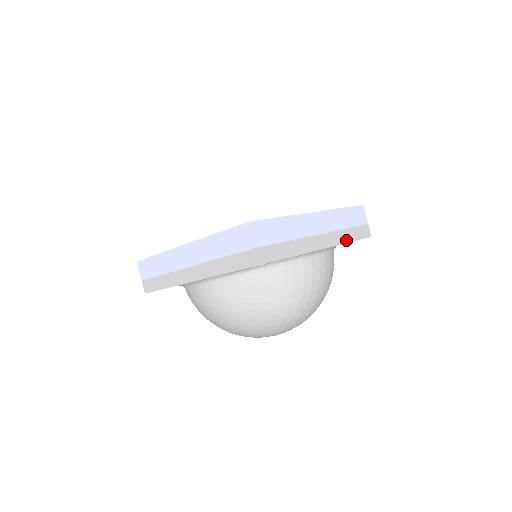
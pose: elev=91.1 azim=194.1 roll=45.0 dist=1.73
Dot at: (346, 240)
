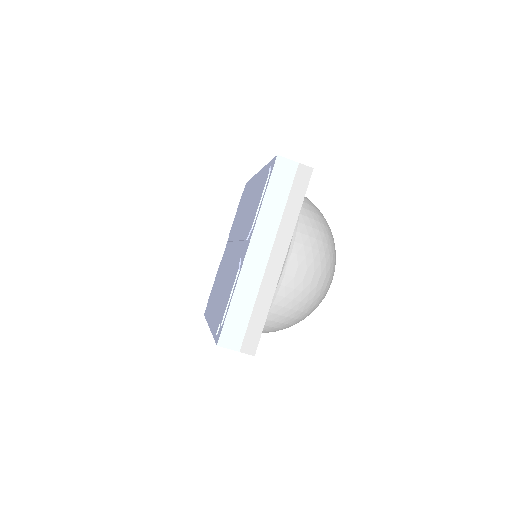
Dot at: (294, 218)
